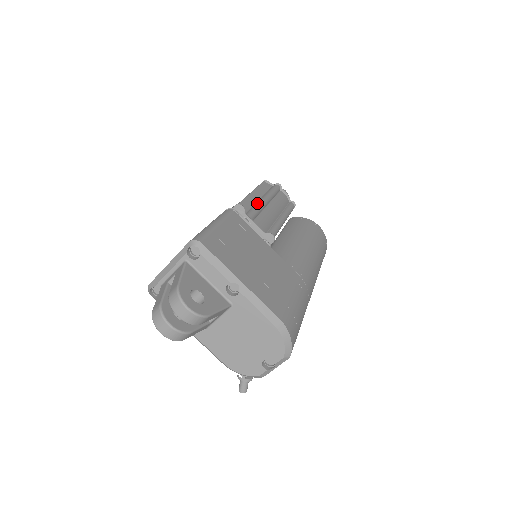
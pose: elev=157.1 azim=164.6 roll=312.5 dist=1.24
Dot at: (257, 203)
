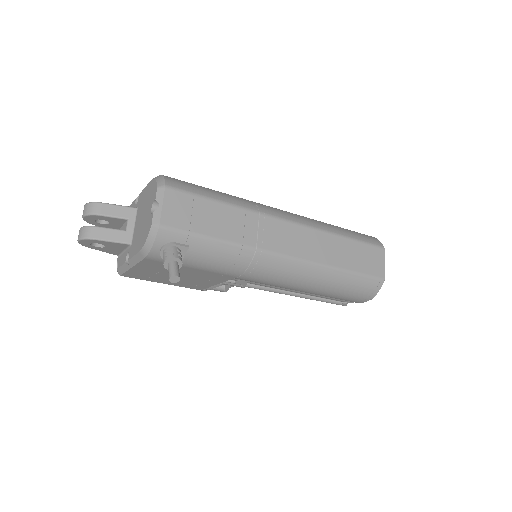
Dot at: occluded
